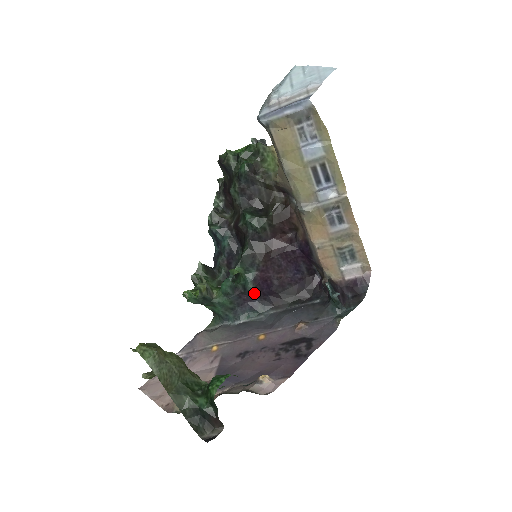
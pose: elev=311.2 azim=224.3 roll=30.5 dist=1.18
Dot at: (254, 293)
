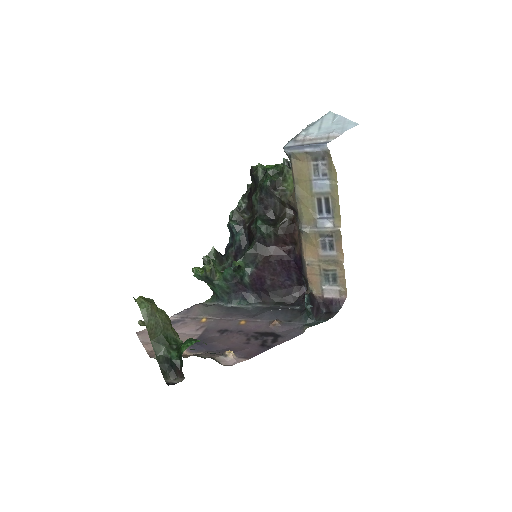
Dot at: (248, 285)
